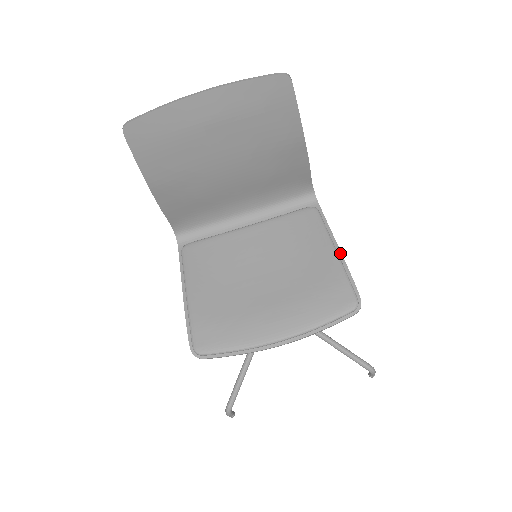
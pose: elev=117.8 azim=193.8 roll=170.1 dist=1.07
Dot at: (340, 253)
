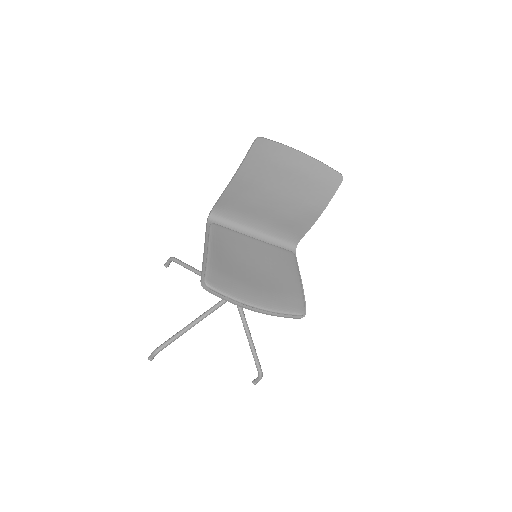
Dot at: (302, 284)
